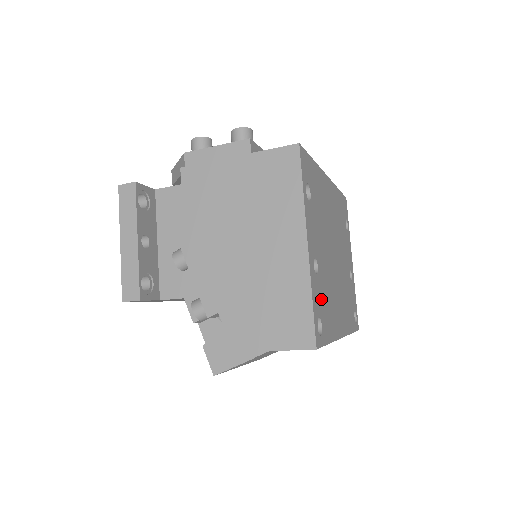
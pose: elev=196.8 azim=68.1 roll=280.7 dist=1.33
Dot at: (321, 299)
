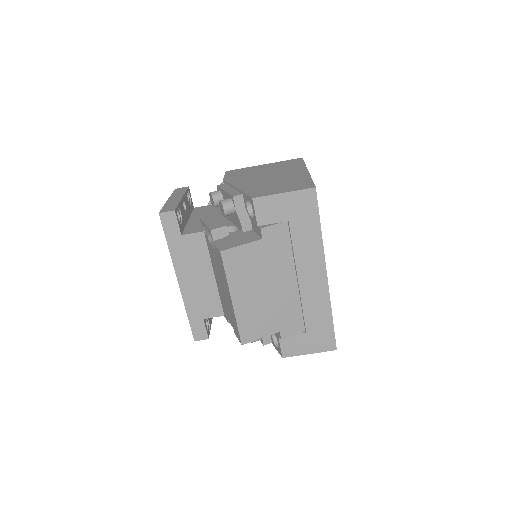
Dot at: occluded
